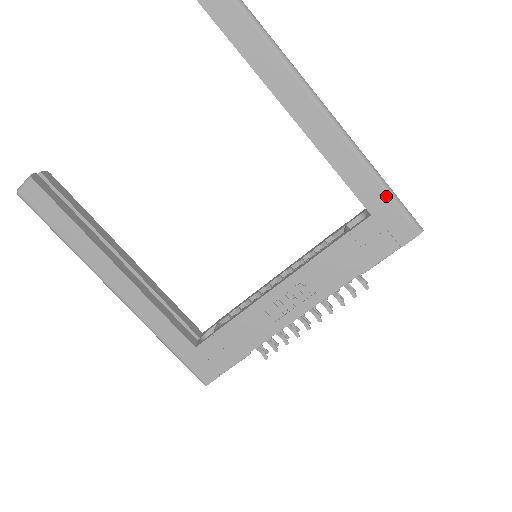
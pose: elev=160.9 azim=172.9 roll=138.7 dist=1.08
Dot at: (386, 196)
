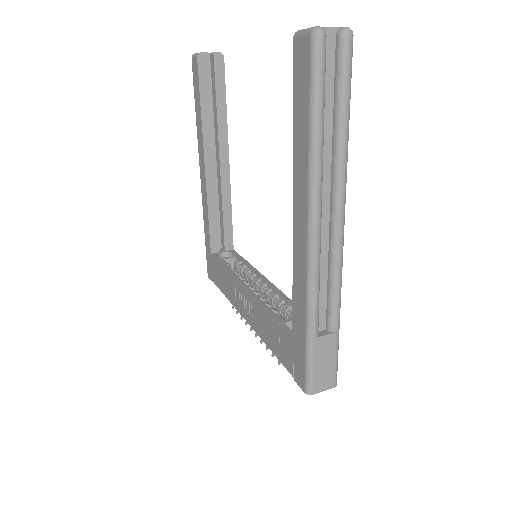
Dot at: (304, 344)
